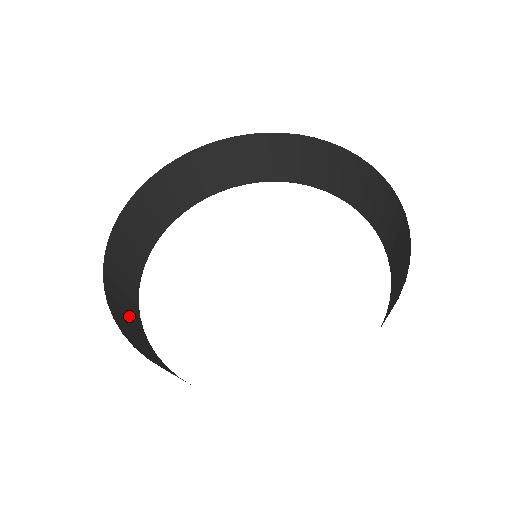
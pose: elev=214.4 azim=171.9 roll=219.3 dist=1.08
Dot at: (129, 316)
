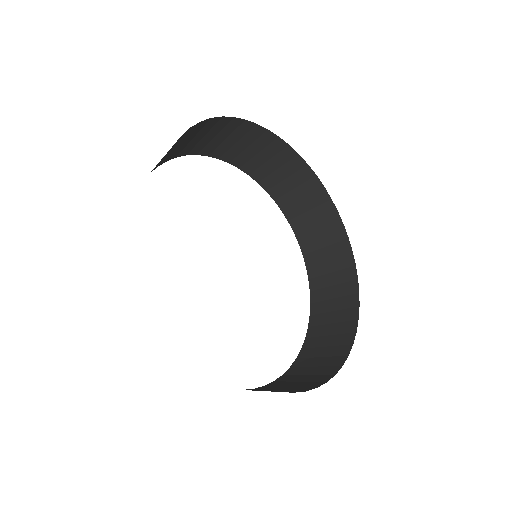
Dot at: occluded
